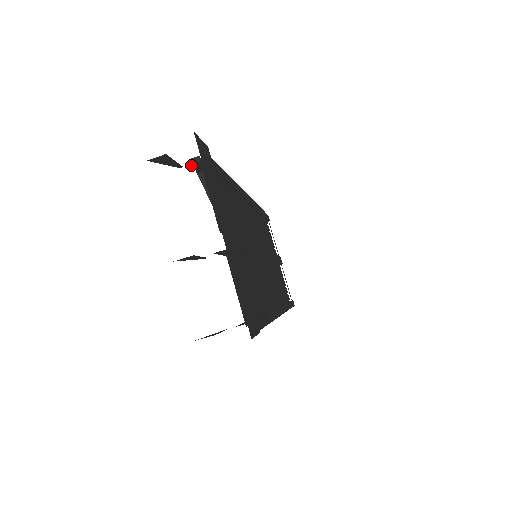
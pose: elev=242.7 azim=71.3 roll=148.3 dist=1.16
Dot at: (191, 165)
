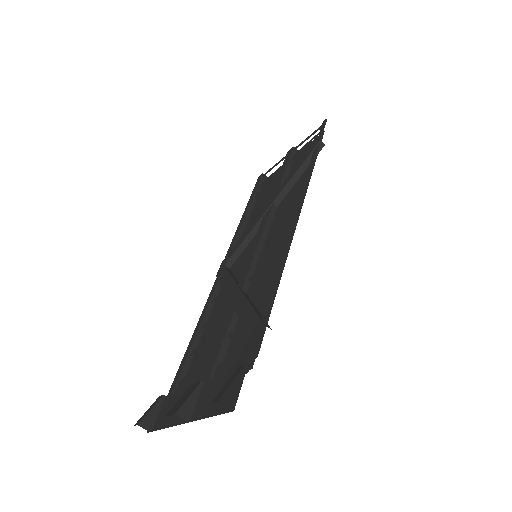
Dot at: (248, 369)
